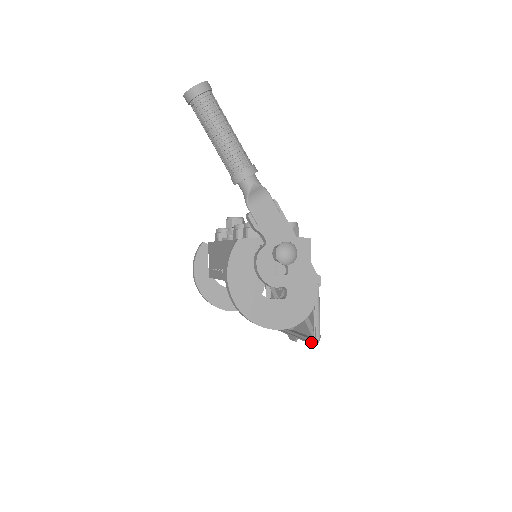
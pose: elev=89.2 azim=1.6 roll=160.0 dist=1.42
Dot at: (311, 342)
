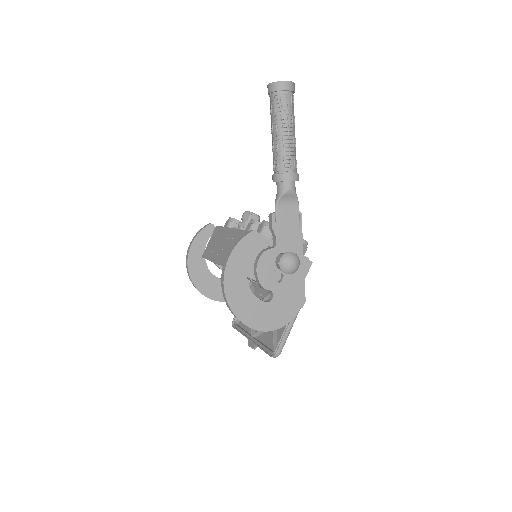
Dot at: (270, 354)
